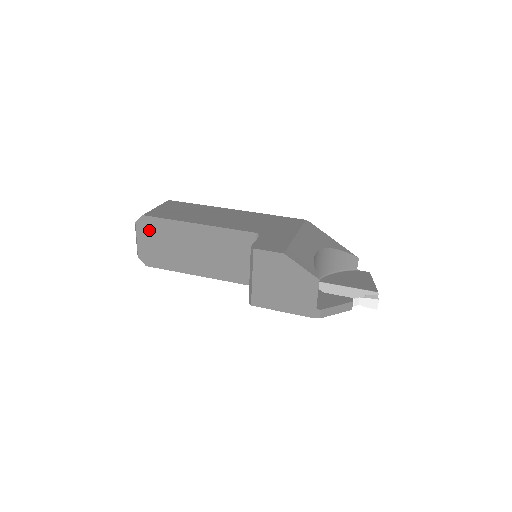
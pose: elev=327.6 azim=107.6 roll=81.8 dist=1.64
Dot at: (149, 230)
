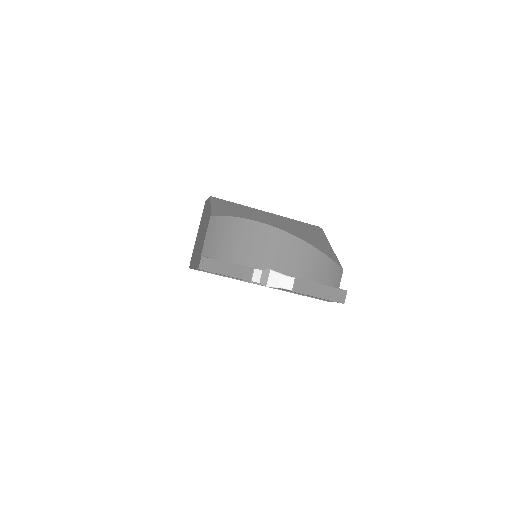
Dot at: occluded
